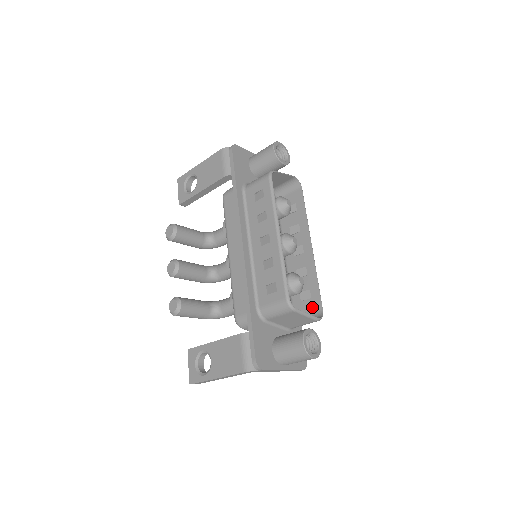
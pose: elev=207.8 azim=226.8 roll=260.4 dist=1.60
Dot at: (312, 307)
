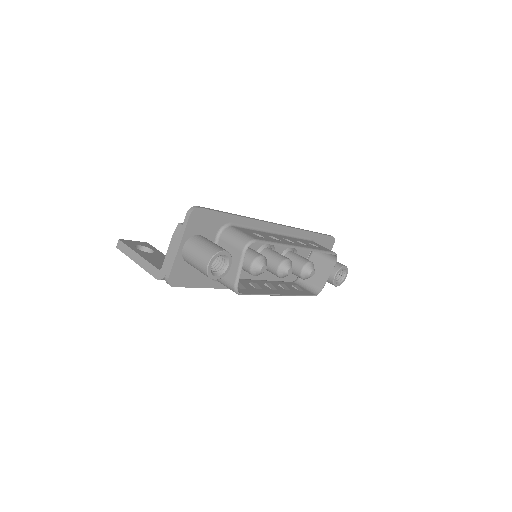
Dot at: occluded
